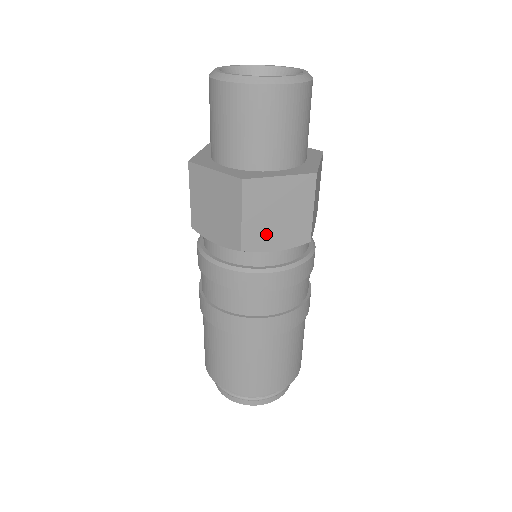
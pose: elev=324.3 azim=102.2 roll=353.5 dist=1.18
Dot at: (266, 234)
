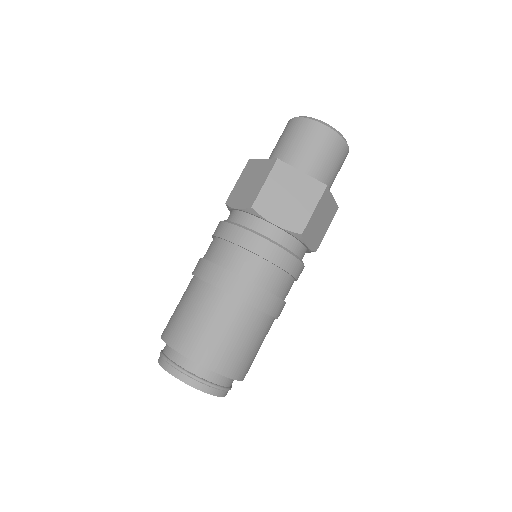
Dot at: (274, 206)
